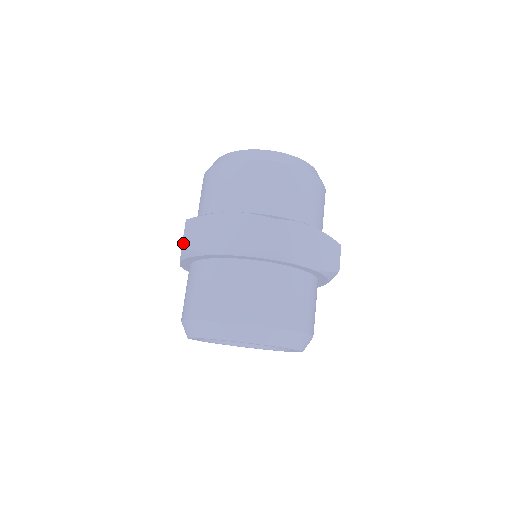
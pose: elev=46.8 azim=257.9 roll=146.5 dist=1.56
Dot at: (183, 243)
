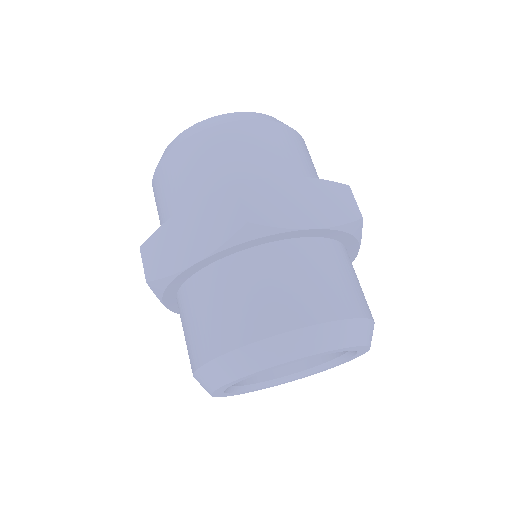
Dot at: (146, 277)
